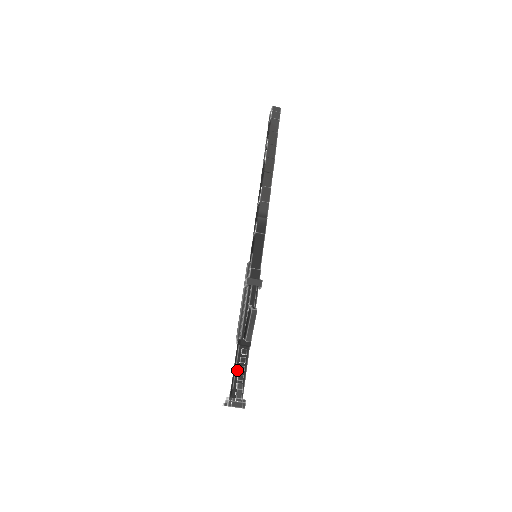
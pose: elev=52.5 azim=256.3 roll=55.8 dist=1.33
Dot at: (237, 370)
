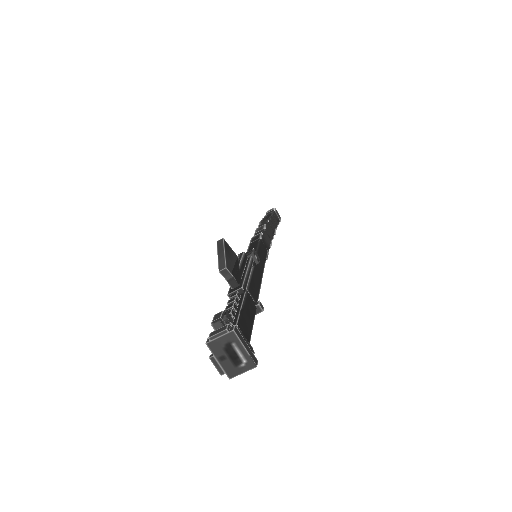
Dot at: occluded
